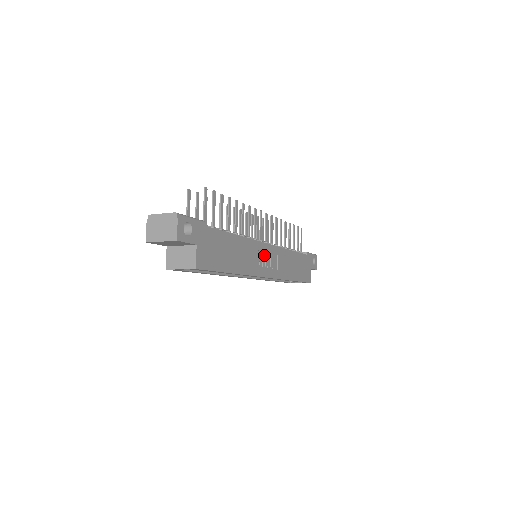
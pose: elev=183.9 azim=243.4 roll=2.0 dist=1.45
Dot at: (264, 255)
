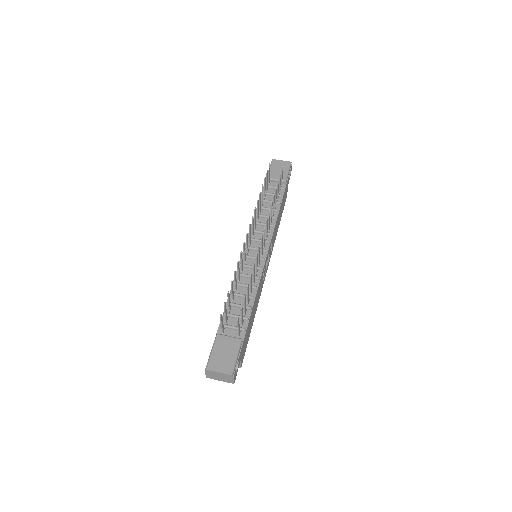
Dot at: occluded
